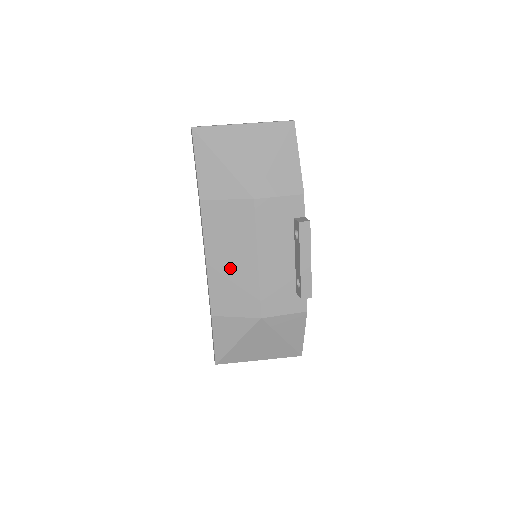
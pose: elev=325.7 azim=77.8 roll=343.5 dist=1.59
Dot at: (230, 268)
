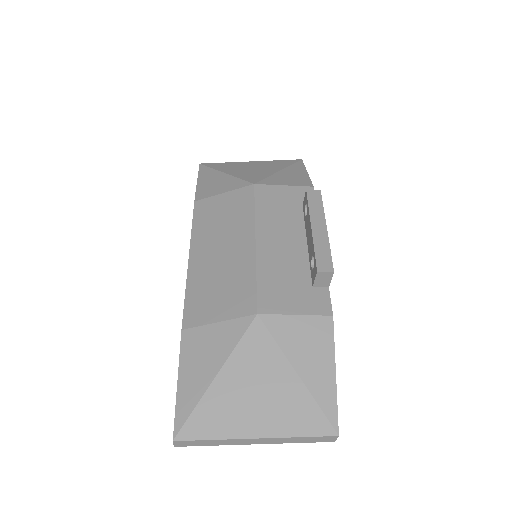
Dot at: (218, 258)
